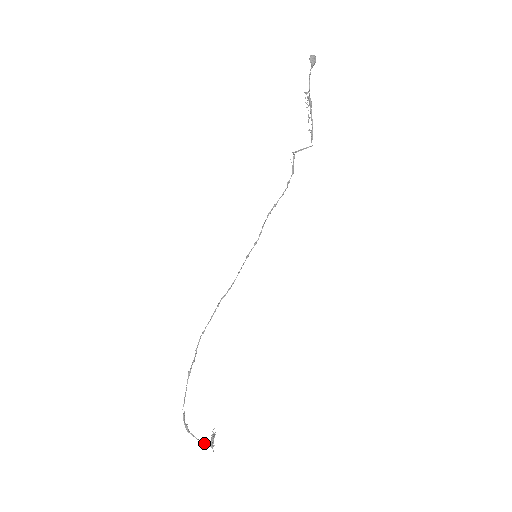
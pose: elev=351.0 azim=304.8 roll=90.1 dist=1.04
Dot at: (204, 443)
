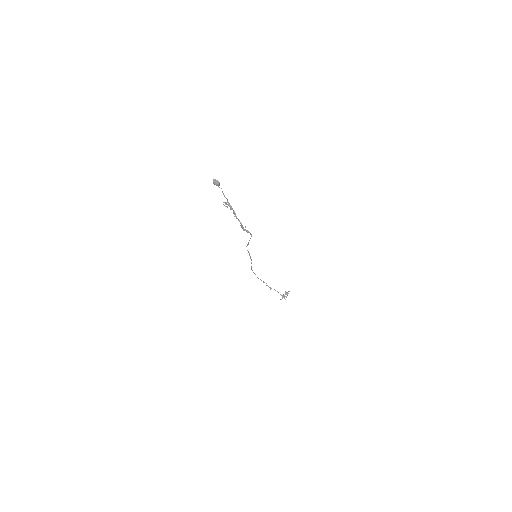
Dot at: (281, 295)
